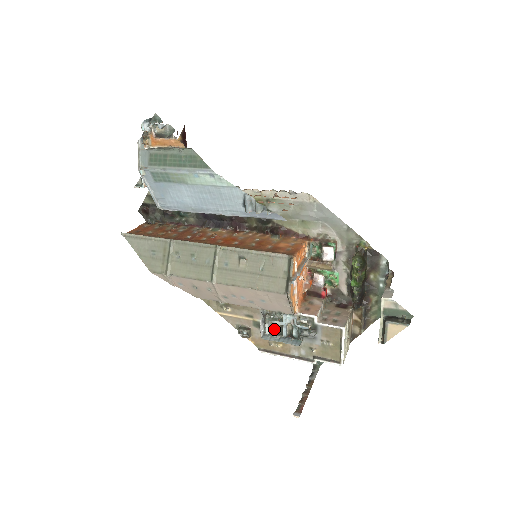
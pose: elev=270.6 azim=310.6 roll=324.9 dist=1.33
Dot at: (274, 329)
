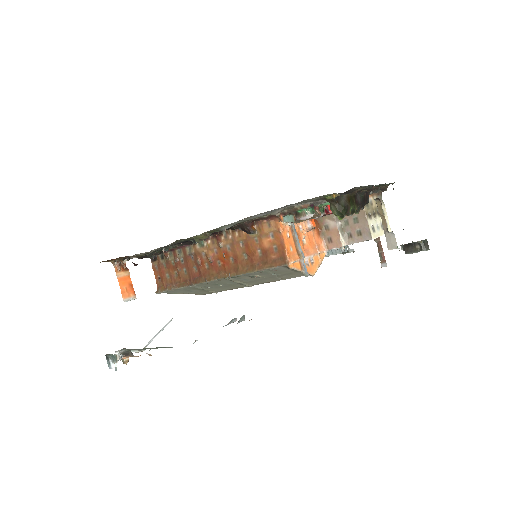
Dot at: occluded
